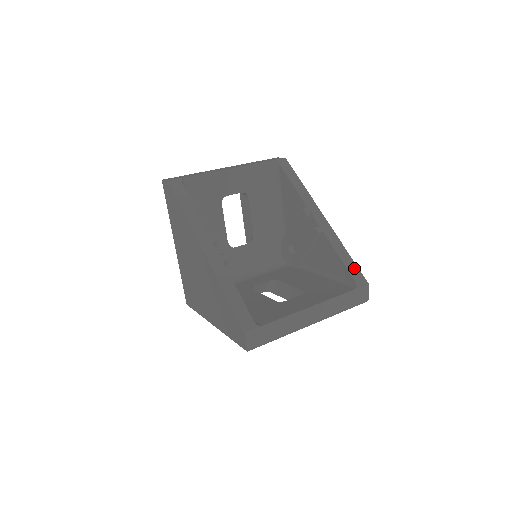
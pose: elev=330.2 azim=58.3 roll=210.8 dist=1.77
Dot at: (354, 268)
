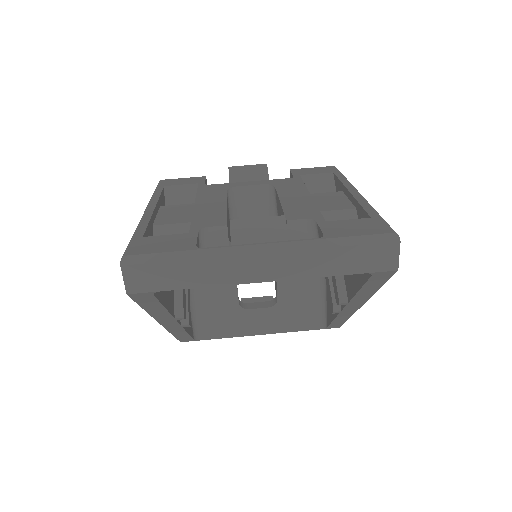
Dot at: (339, 324)
